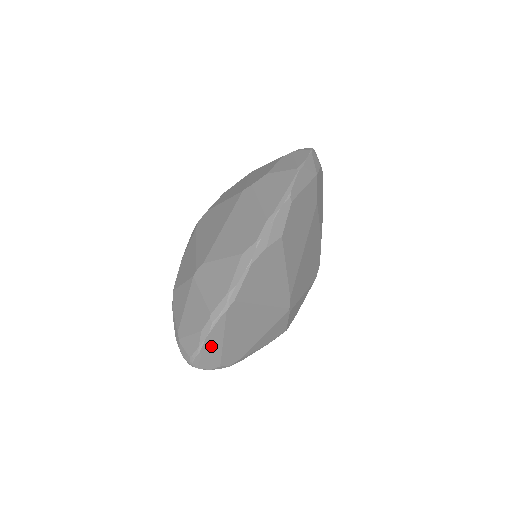
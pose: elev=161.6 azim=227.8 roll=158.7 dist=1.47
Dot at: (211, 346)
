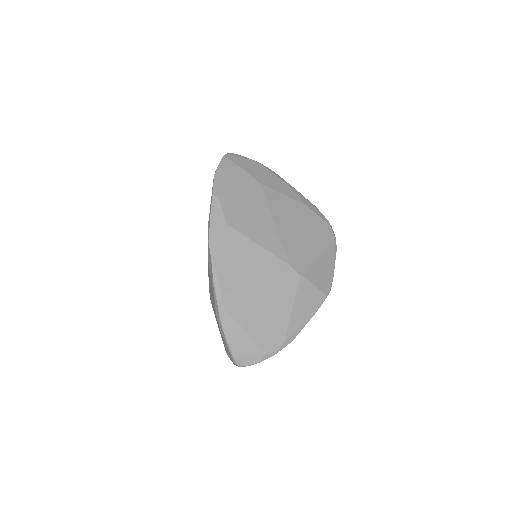
Dot at: (237, 340)
